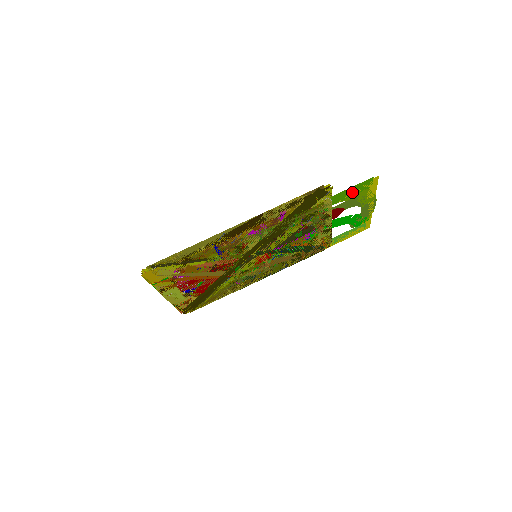
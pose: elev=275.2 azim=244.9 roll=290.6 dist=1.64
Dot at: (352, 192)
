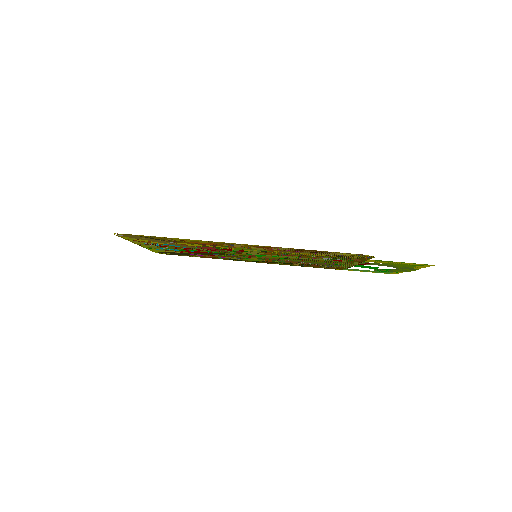
Dot at: (395, 262)
